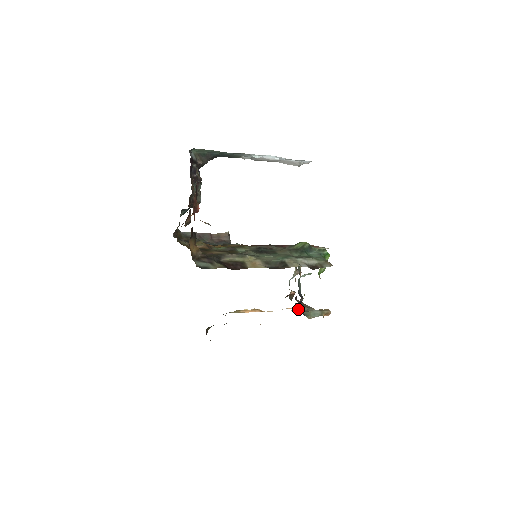
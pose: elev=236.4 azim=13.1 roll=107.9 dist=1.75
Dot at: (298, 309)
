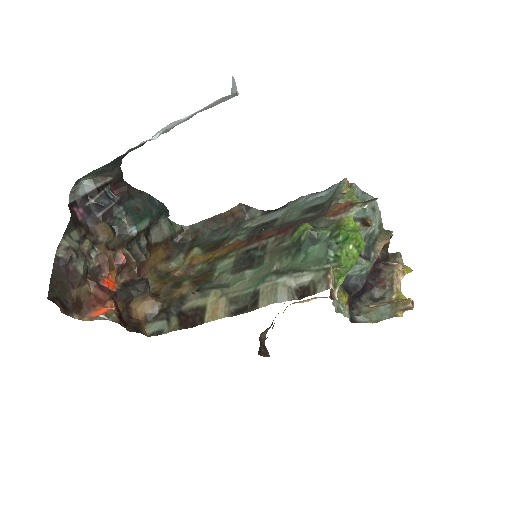
Dot at: occluded
